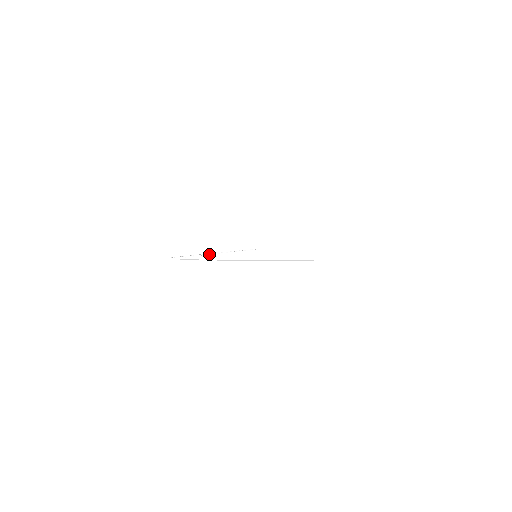
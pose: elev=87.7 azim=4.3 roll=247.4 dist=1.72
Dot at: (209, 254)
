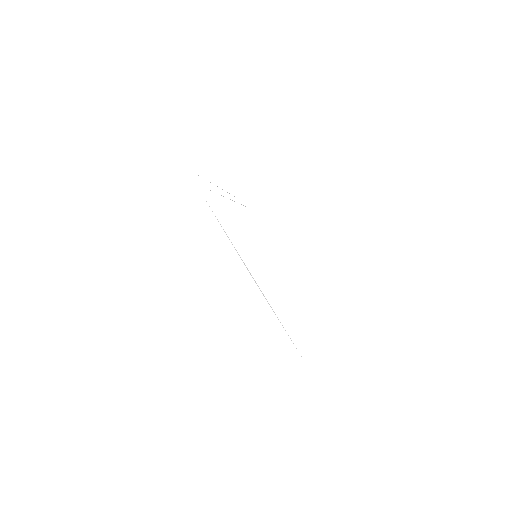
Dot at: (221, 195)
